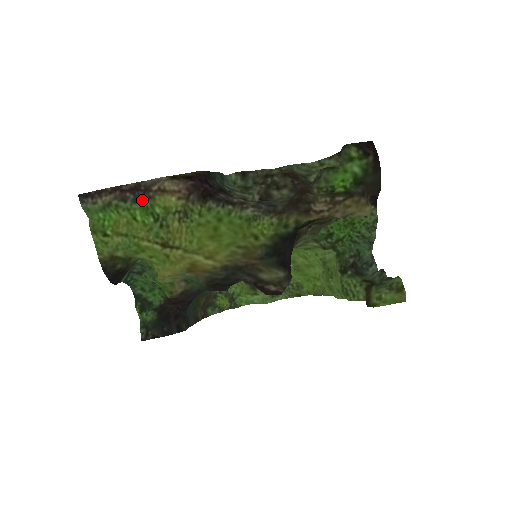
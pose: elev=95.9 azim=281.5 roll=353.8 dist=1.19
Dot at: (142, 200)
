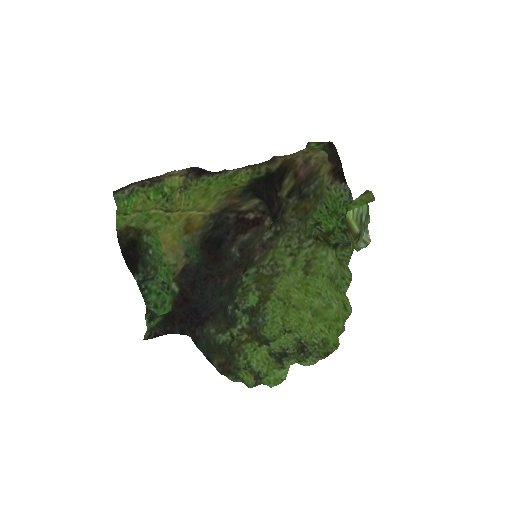
Dot at: (155, 183)
